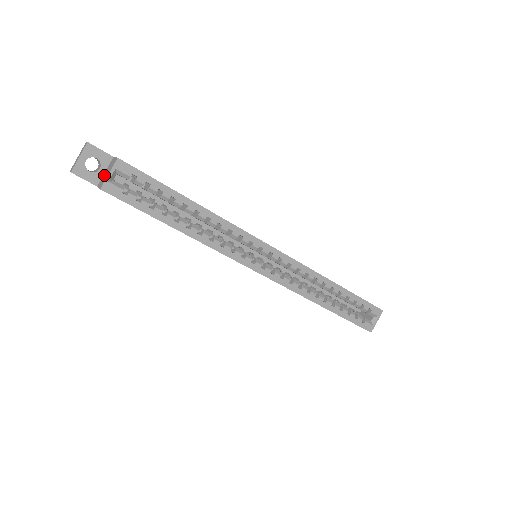
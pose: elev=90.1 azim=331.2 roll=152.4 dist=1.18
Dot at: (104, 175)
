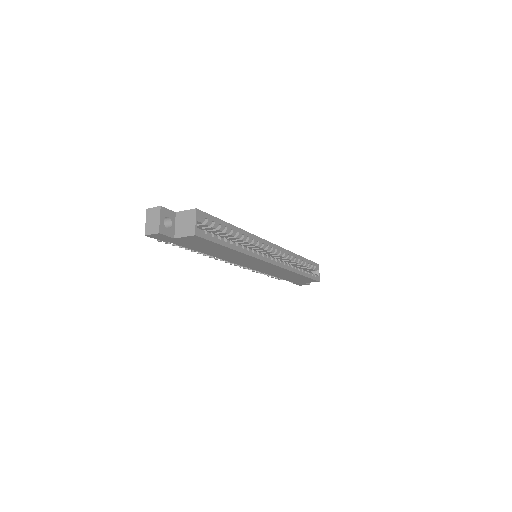
Dot at: (180, 227)
